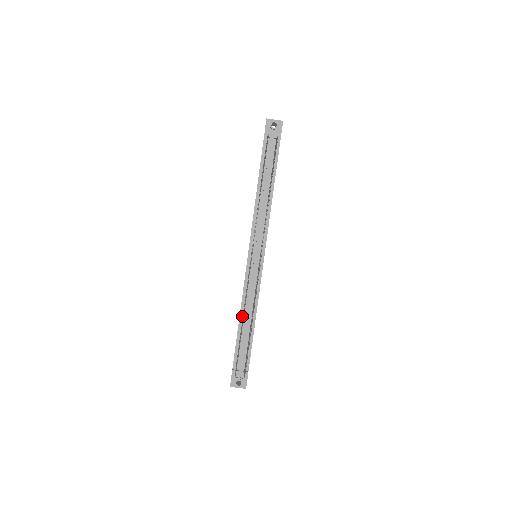
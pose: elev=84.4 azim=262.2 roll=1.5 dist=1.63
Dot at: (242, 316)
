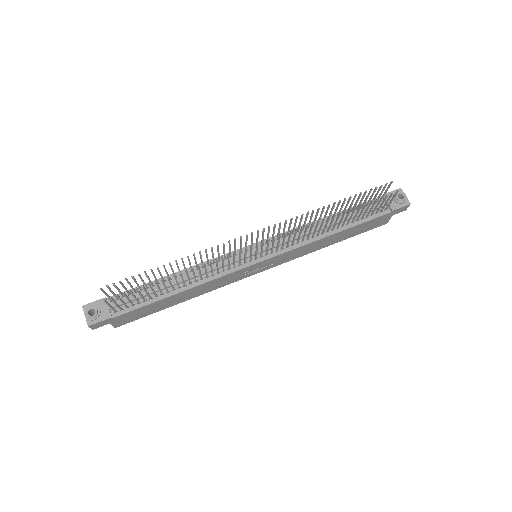
Dot at: (179, 274)
